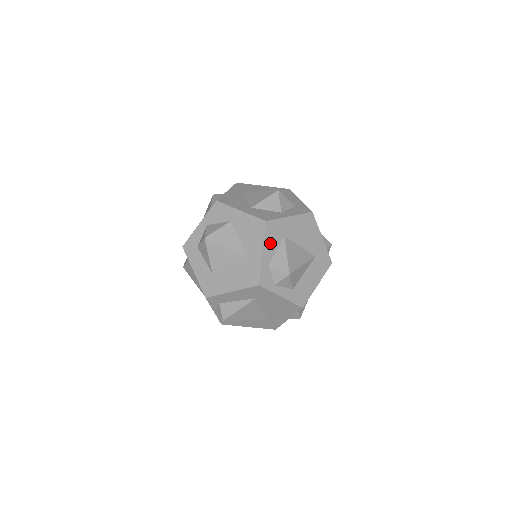
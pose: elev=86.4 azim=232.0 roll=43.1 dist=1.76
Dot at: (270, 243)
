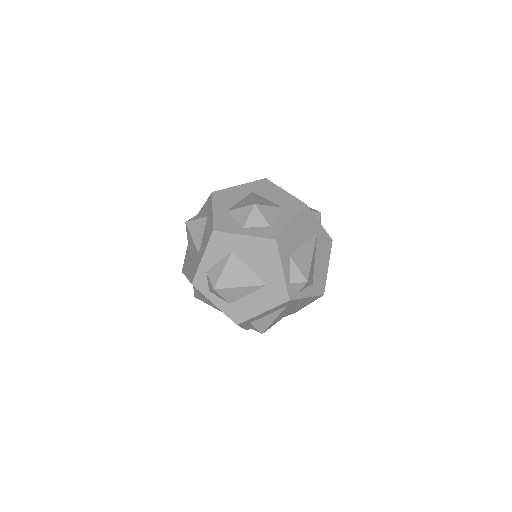
Dot at: (213, 252)
